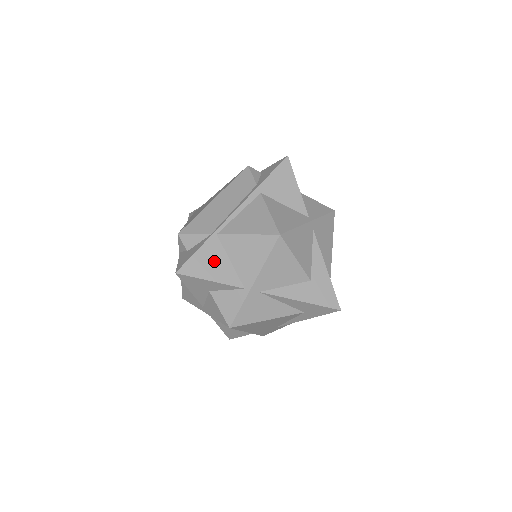
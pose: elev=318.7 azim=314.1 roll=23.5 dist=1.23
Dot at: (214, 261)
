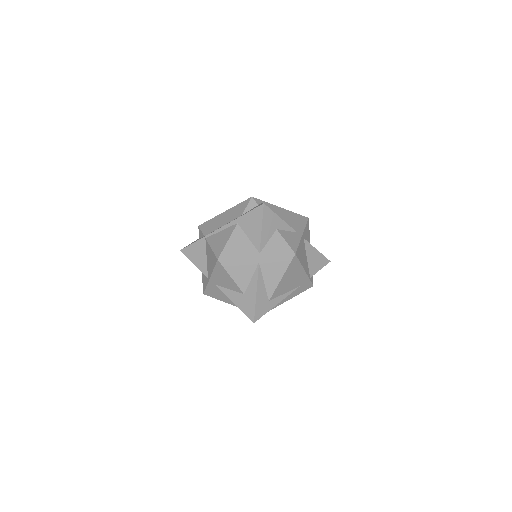
Dot at: (199, 253)
